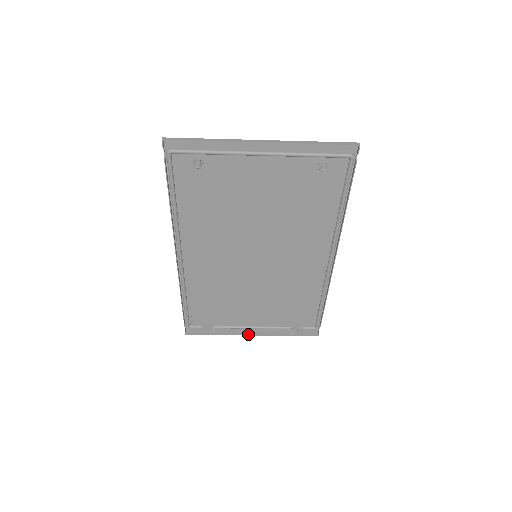
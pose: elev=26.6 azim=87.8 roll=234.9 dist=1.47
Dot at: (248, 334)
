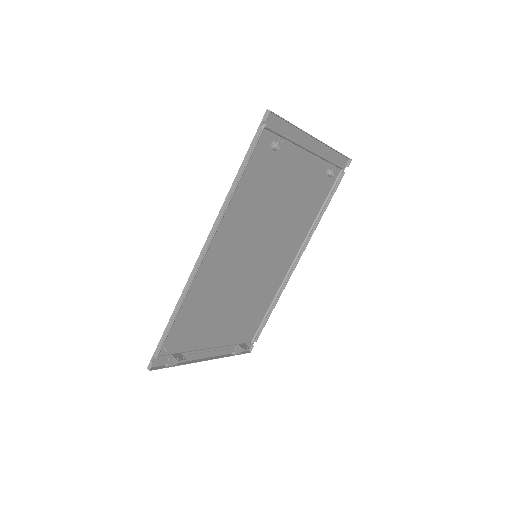
Dot at: (203, 360)
